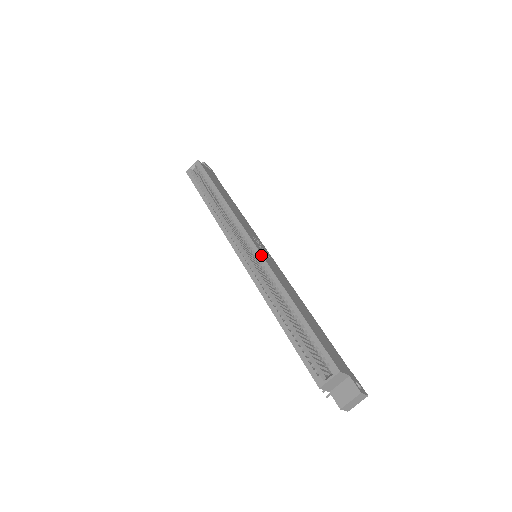
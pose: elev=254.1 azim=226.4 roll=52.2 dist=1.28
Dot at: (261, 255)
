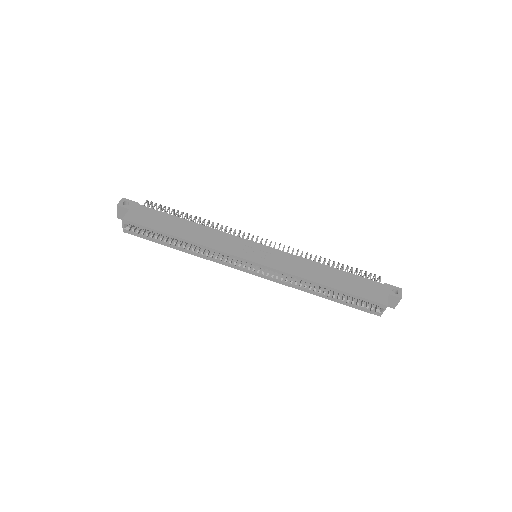
Dot at: (271, 268)
